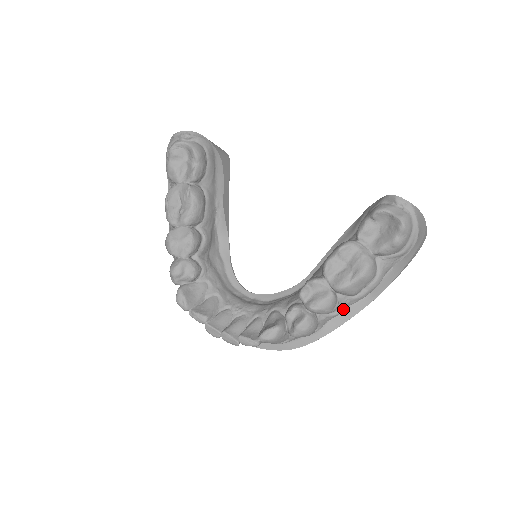
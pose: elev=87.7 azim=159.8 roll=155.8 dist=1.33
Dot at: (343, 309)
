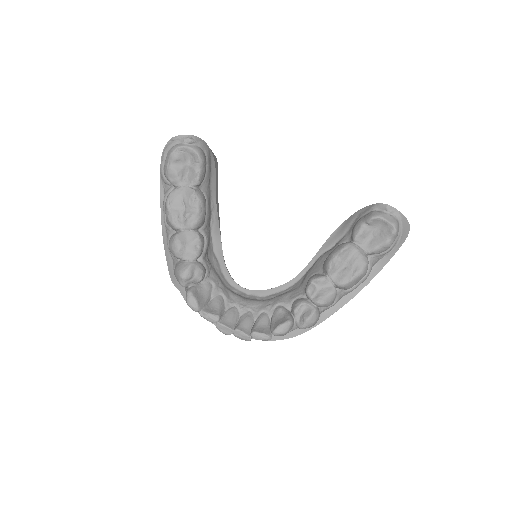
Dot at: (337, 301)
